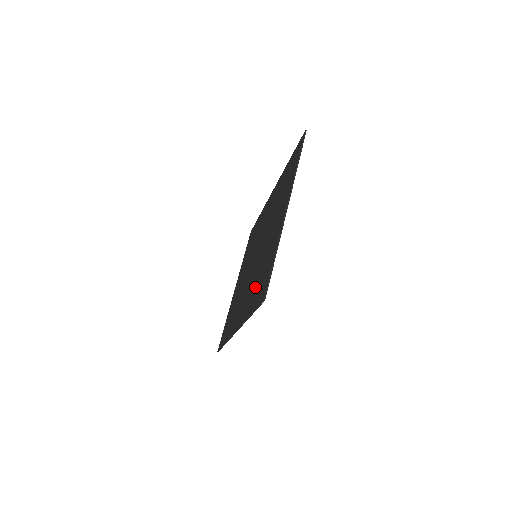
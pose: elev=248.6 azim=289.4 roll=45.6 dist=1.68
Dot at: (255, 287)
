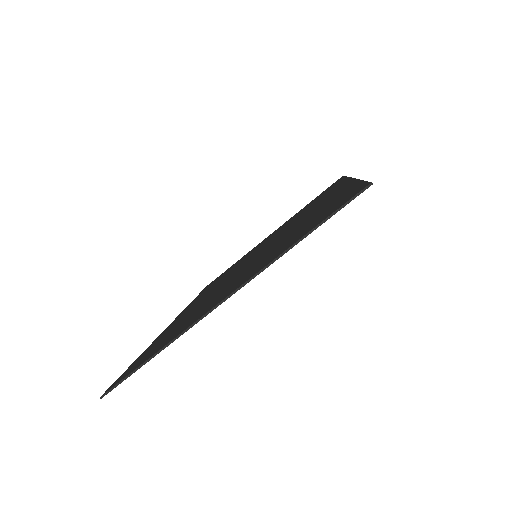
Dot at: (175, 326)
